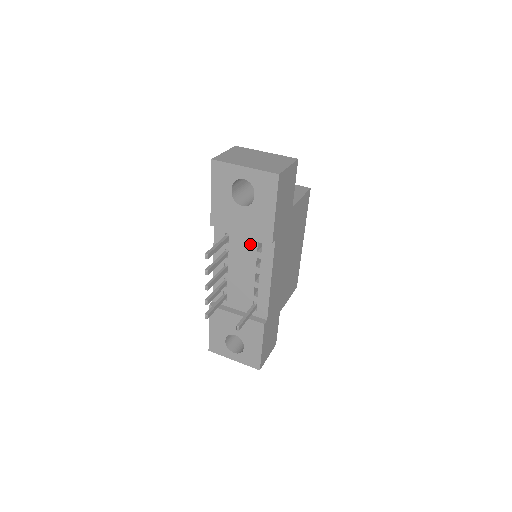
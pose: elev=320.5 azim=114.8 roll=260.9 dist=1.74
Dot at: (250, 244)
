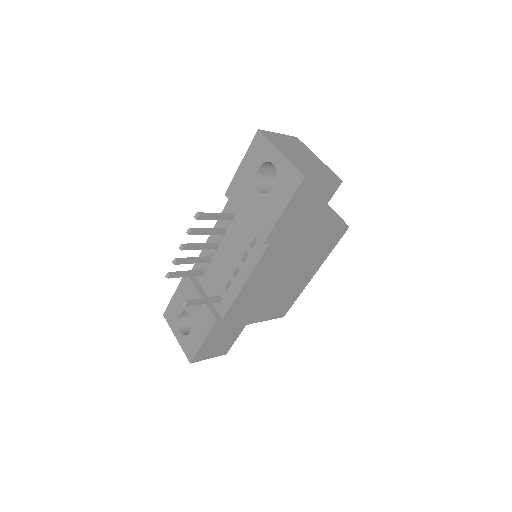
Dot at: (248, 234)
